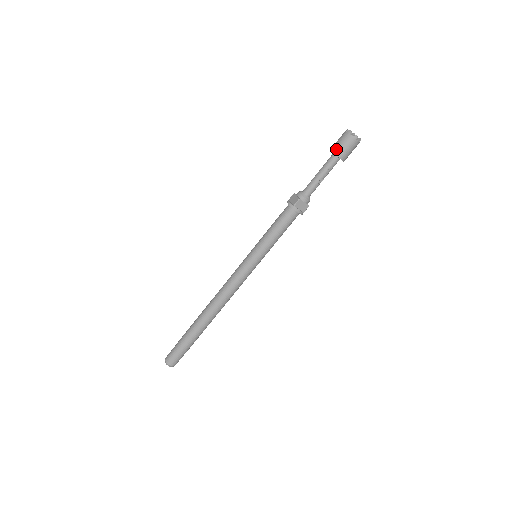
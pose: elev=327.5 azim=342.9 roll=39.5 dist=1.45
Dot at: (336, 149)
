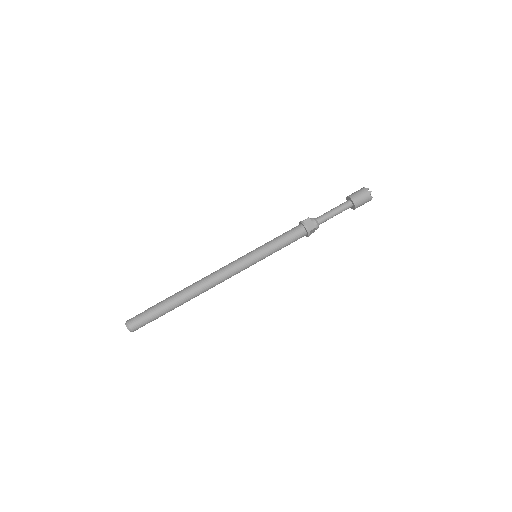
Dot at: (357, 201)
